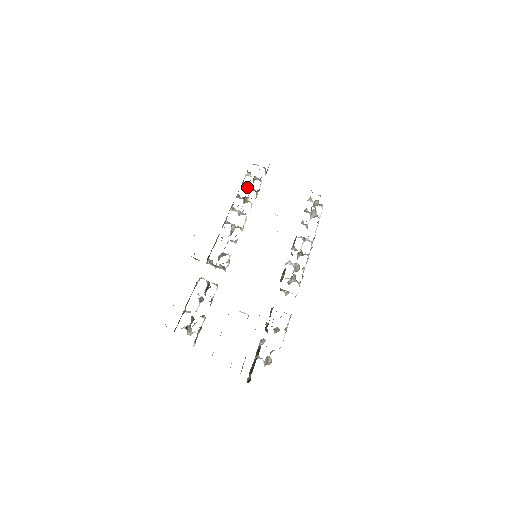
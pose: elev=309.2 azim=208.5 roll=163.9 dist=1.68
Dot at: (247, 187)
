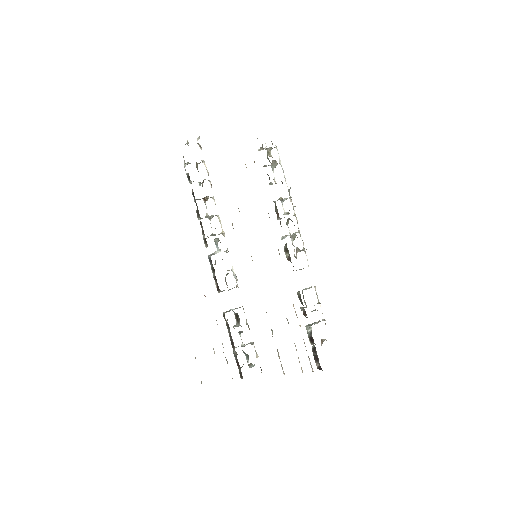
Dot at: occluded
